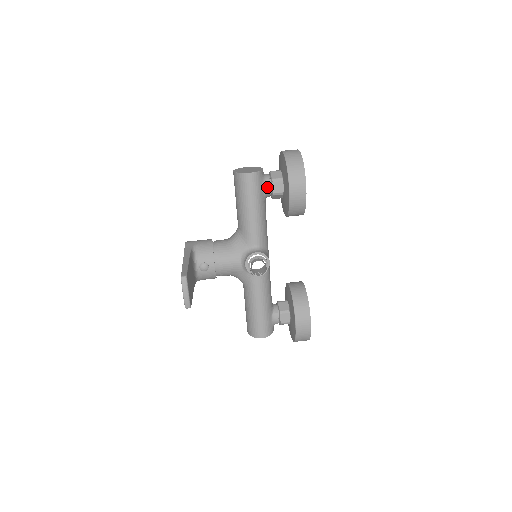
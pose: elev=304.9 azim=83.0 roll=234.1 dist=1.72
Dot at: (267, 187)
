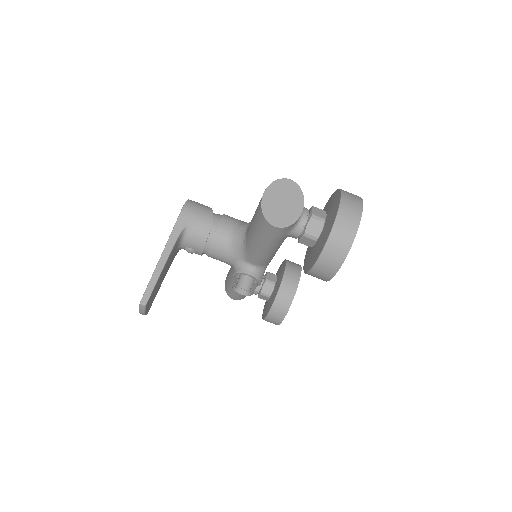
Dot at: (294, 235)
